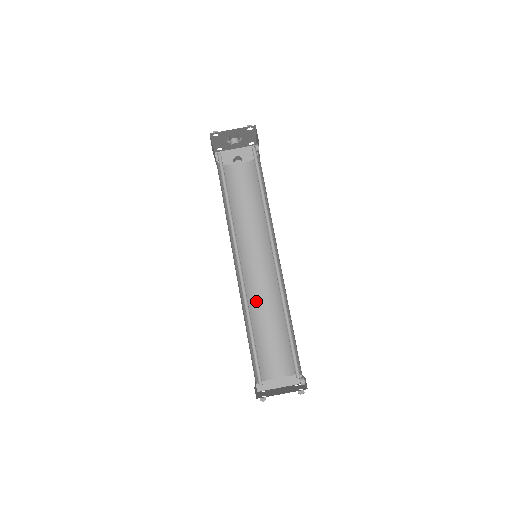
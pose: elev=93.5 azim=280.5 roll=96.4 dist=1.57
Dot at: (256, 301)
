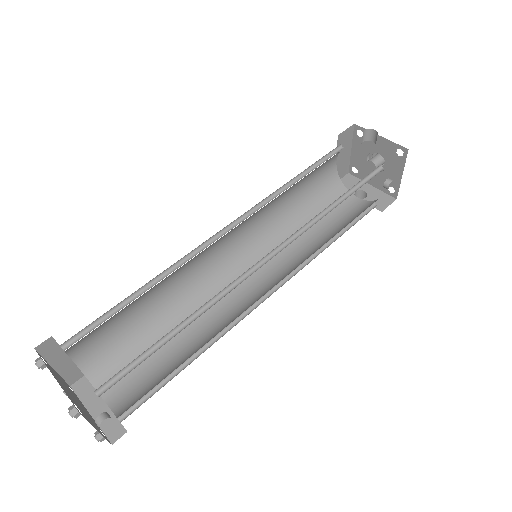
Dot at: occluded
